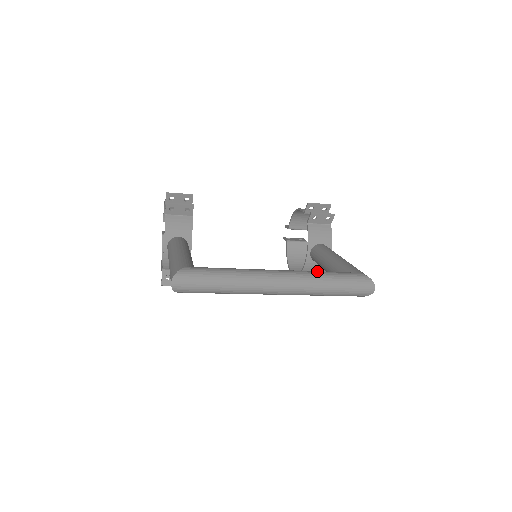
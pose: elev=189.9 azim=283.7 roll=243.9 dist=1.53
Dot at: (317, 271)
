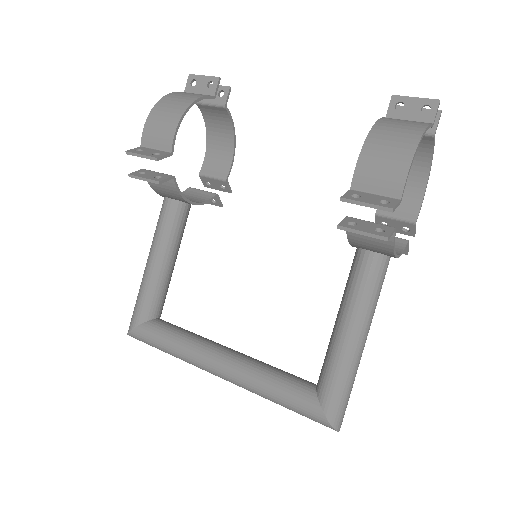
Dot at: (265, 384)
